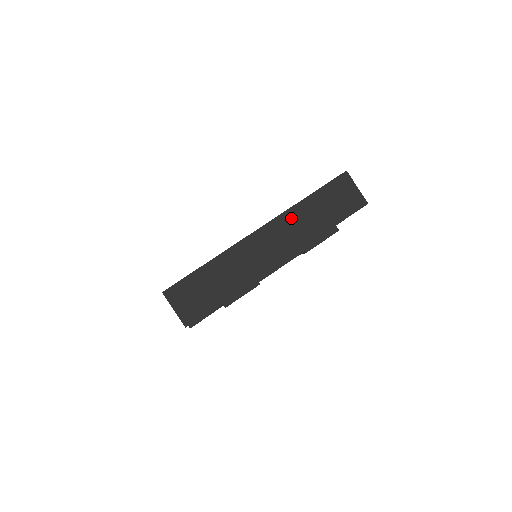
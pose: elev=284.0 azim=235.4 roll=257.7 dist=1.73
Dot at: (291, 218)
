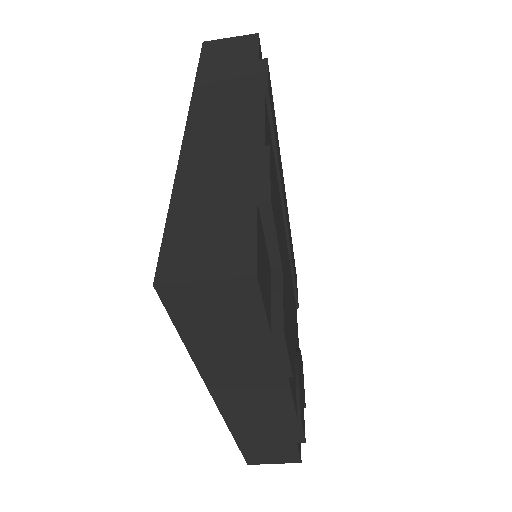
Dot at: (206, 93)
